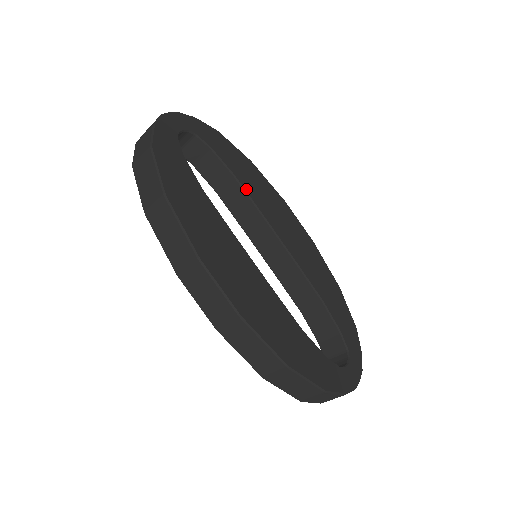
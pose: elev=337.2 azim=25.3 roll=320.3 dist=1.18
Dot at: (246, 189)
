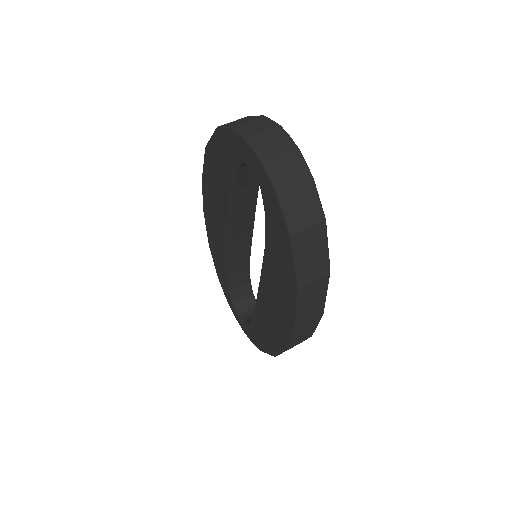
Dot at: (257, 189)
